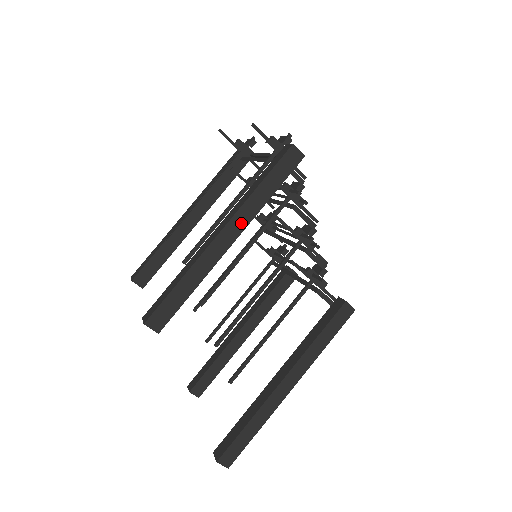
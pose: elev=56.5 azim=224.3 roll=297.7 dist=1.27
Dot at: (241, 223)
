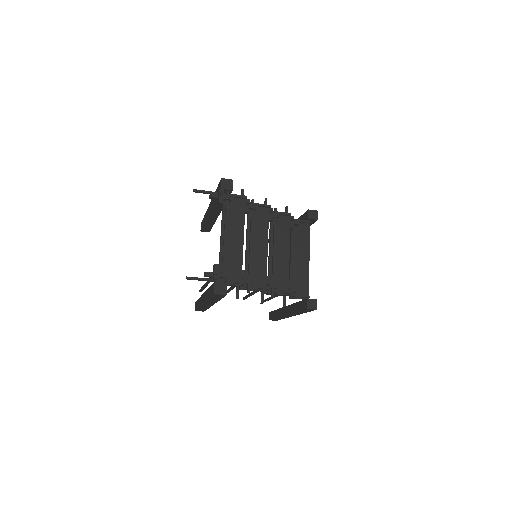
Dot at: (211, 303)
